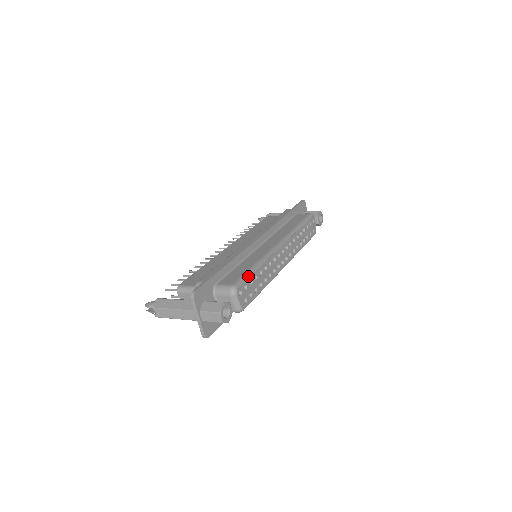
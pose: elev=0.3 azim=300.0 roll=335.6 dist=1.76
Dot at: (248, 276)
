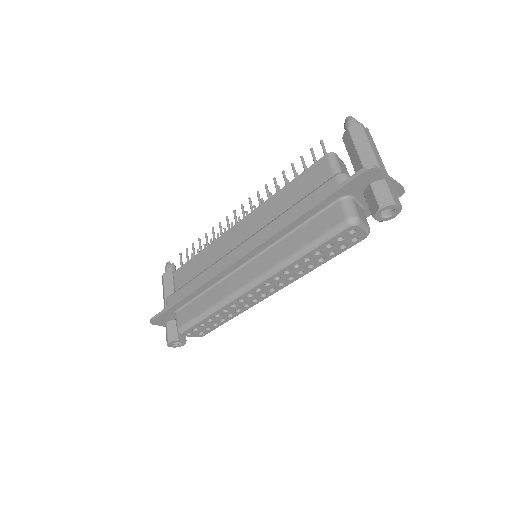
Dot at: (195, 323)
